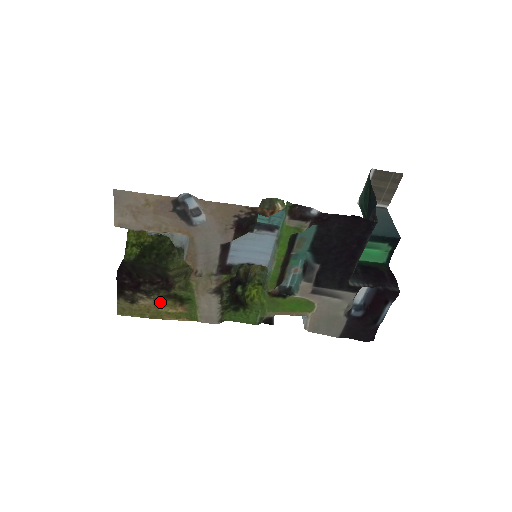
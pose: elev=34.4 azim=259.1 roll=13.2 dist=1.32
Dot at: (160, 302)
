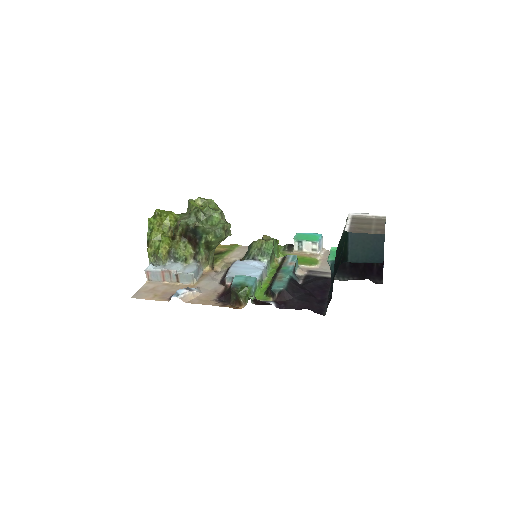
Dot at: occluded
